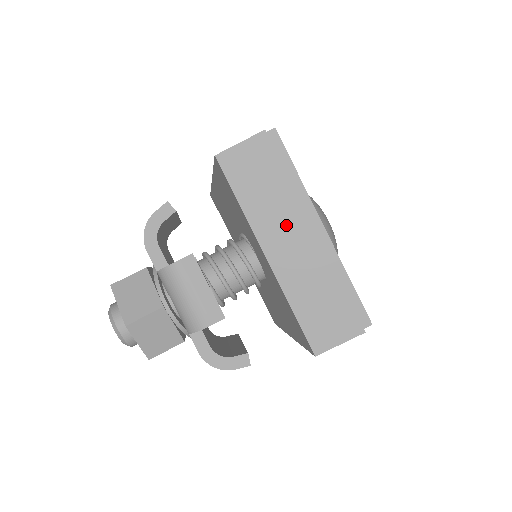
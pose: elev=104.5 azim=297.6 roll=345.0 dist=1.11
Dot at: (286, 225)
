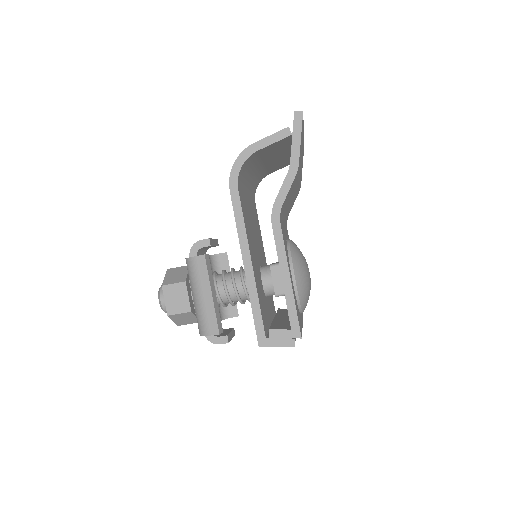
Dot at: occluded
